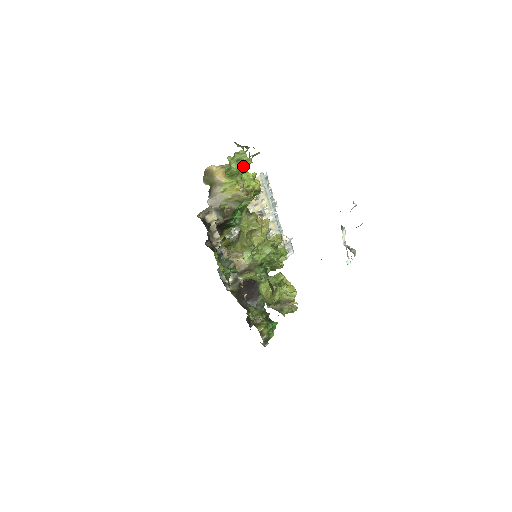
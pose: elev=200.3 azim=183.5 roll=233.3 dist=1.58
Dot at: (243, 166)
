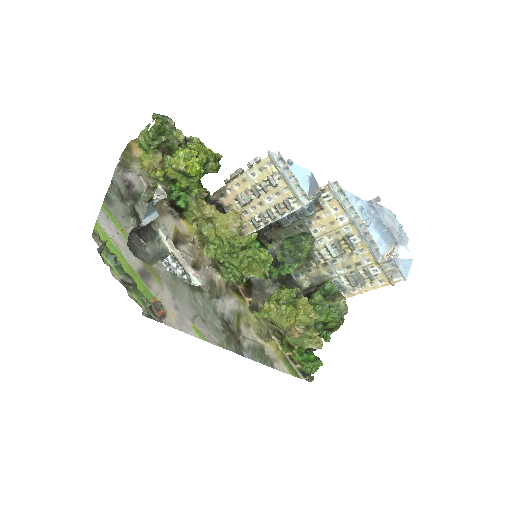
Dot at: (148, 141)
